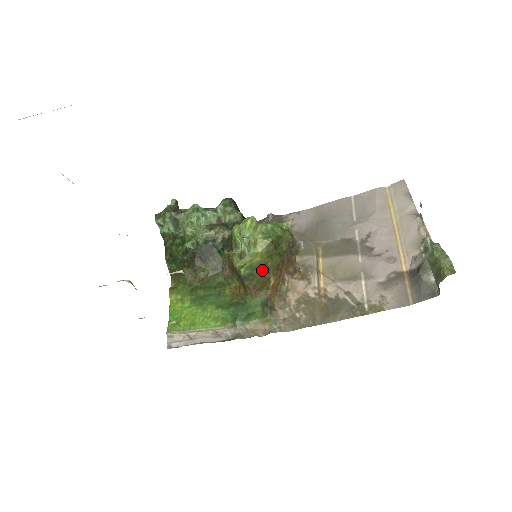
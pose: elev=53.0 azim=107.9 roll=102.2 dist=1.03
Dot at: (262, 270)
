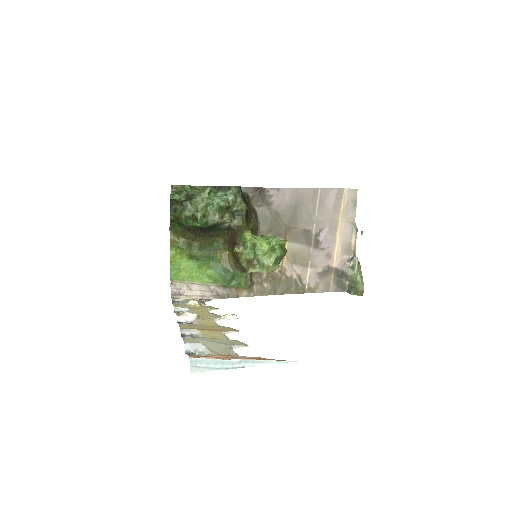
Dot at: occluded
